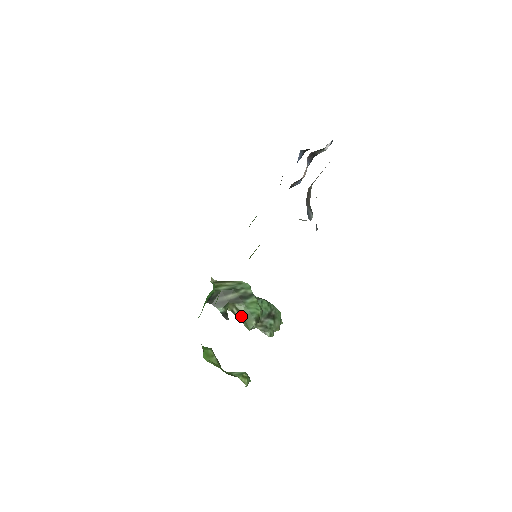
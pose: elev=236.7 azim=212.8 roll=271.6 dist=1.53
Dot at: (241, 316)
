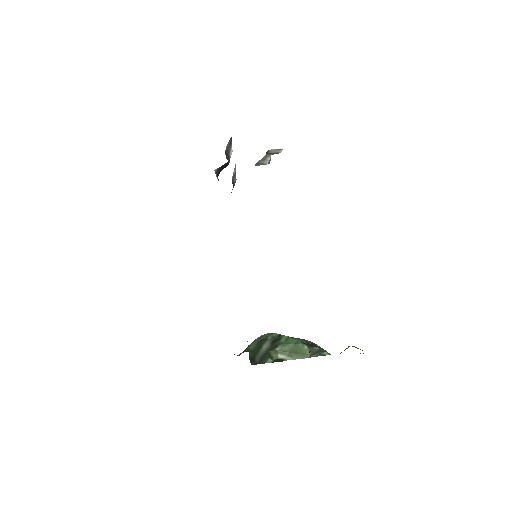
Dot at: (290, 355)
